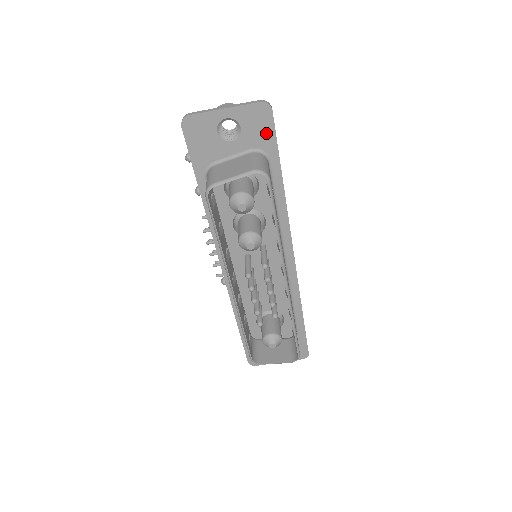
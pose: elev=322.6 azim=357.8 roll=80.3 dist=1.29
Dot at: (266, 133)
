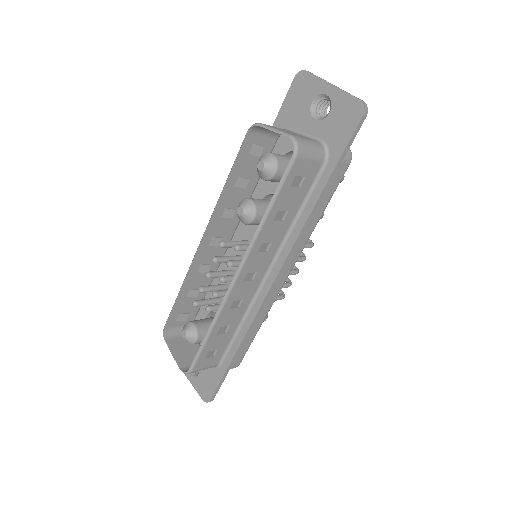
Dot at: (343, 134)
